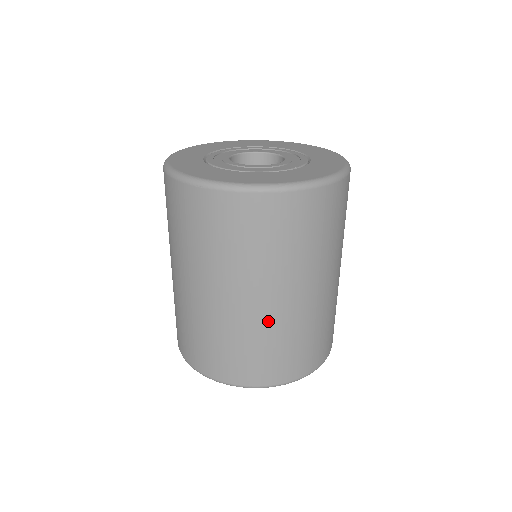
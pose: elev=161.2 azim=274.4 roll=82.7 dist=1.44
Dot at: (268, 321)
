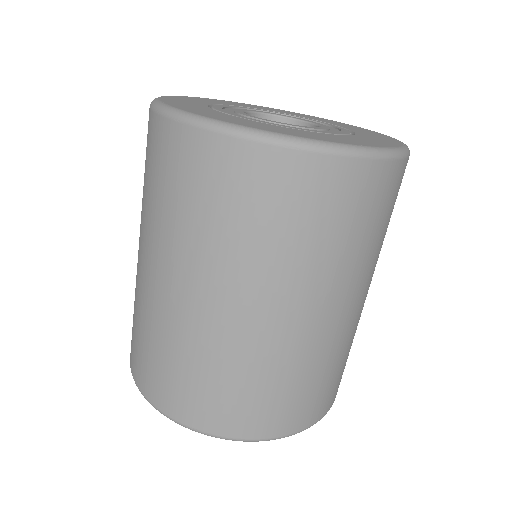
Dot at: (334, 339)
